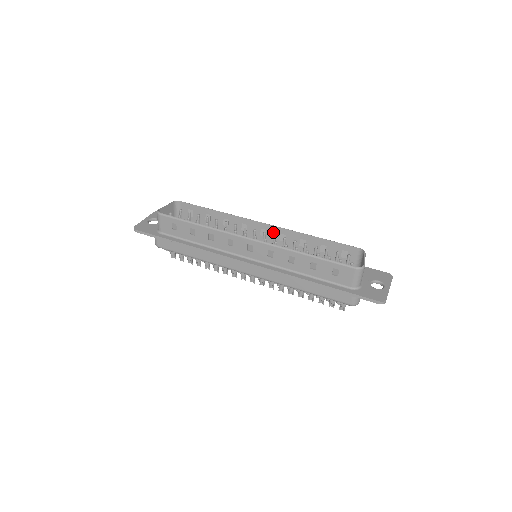
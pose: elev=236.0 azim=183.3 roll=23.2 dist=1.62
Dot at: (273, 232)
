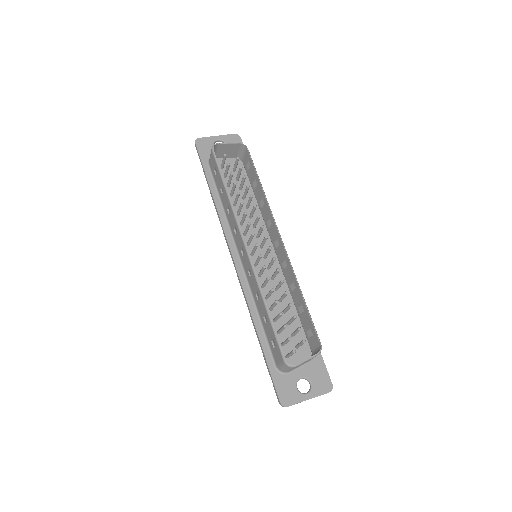
Dot at: (282, 252)
